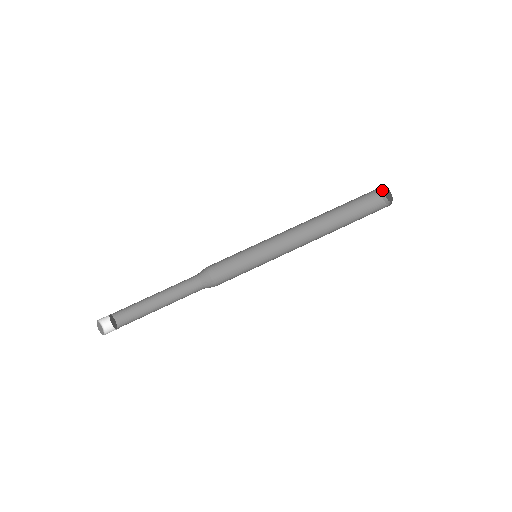
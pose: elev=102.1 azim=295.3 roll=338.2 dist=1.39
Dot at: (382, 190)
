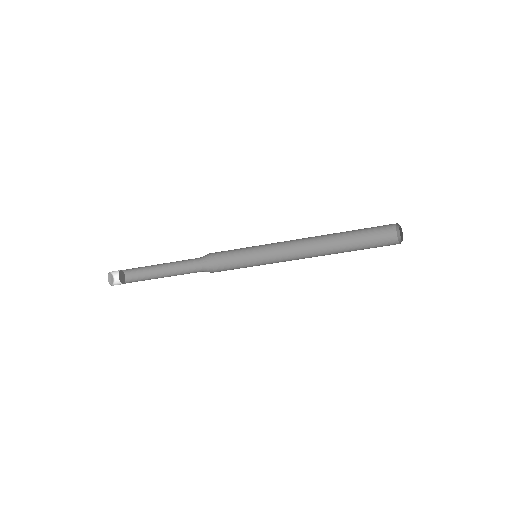
Dot at: occluded
